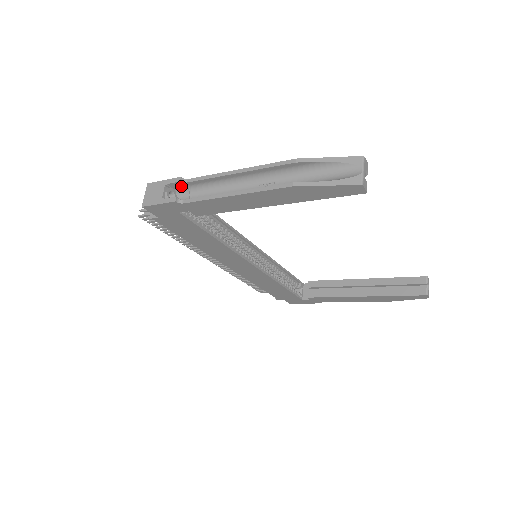
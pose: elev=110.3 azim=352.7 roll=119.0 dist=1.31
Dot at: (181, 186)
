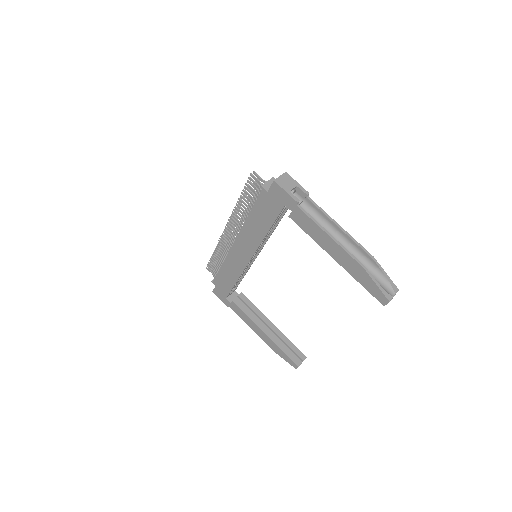
Dot at: (302, 196)
